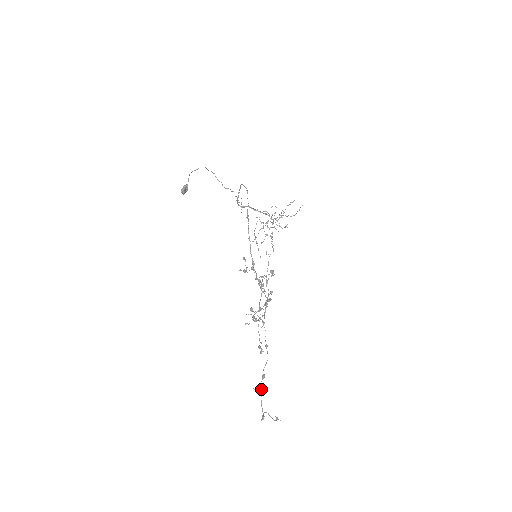
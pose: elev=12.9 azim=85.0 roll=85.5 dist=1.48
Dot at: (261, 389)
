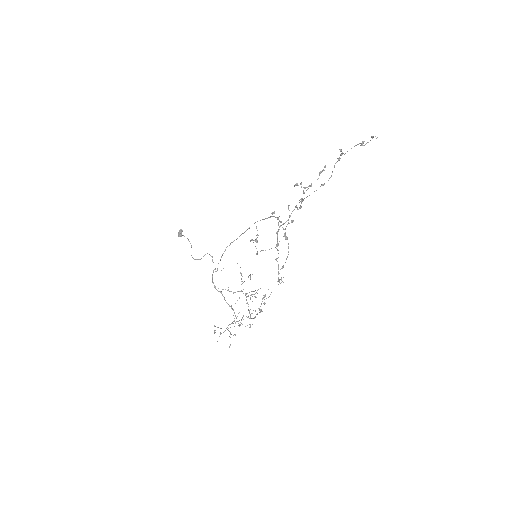
Dot at: (344, 154)
